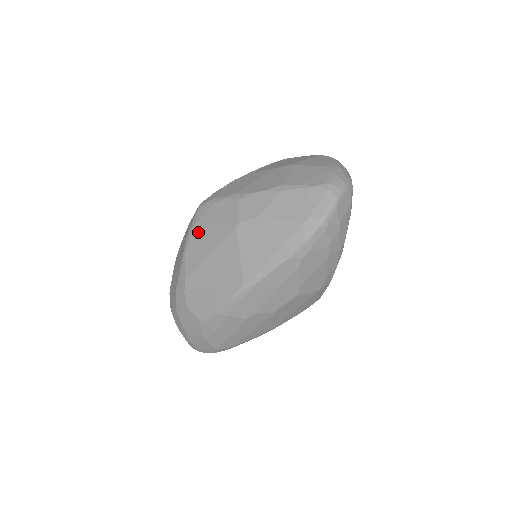
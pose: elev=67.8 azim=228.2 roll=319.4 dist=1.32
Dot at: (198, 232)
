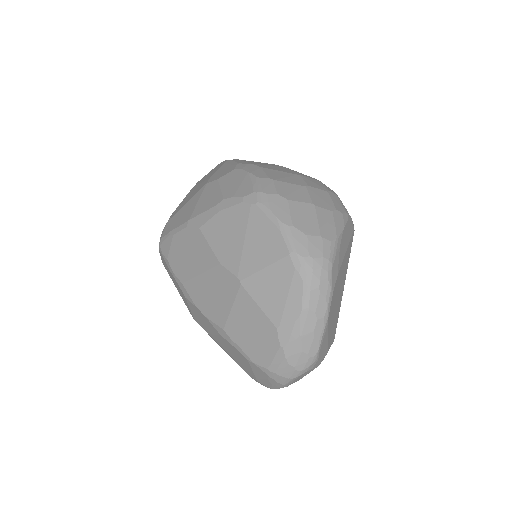
Dot at: occluded
